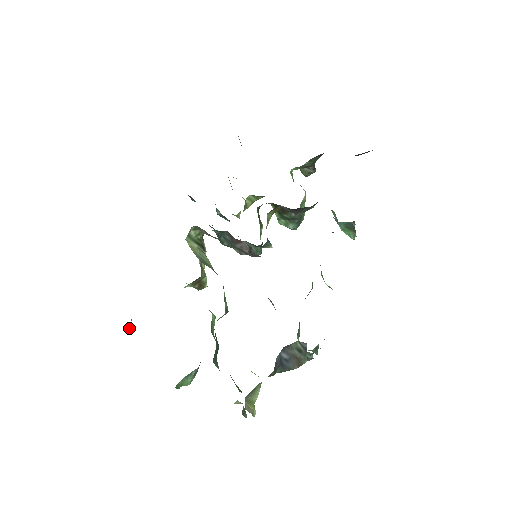
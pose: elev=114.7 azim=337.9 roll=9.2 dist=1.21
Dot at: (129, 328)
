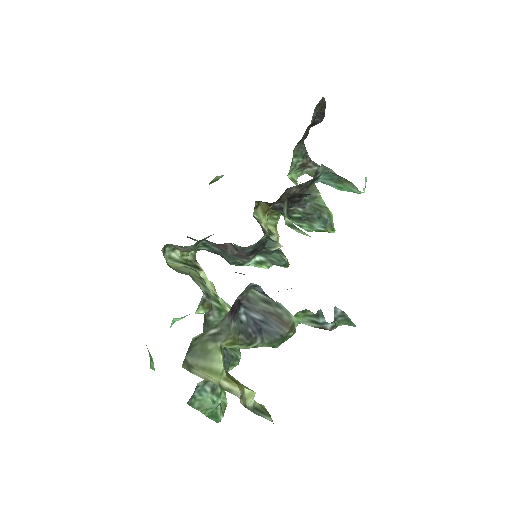
Dot at: (152, 368)
